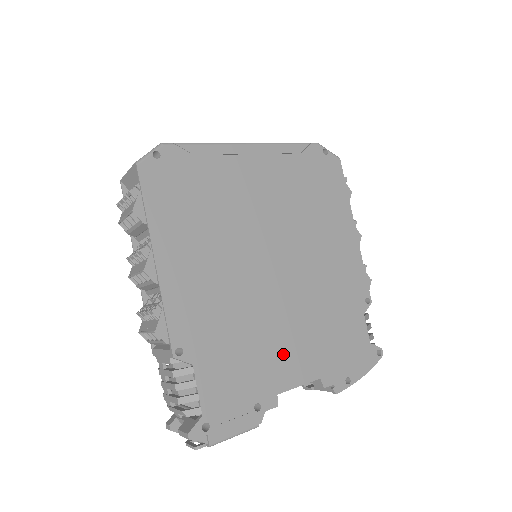
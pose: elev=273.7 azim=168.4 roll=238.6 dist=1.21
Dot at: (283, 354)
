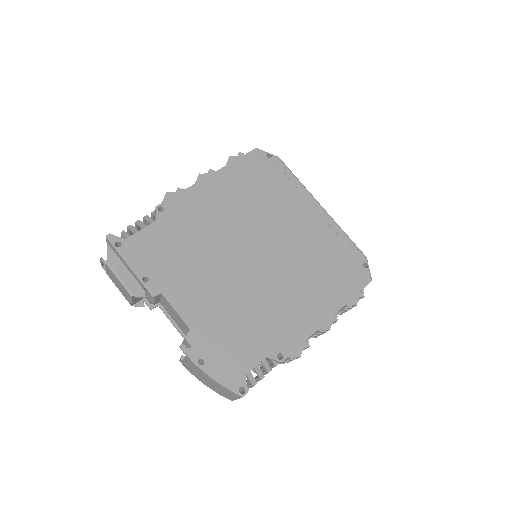
Dot at: (194, 287)
